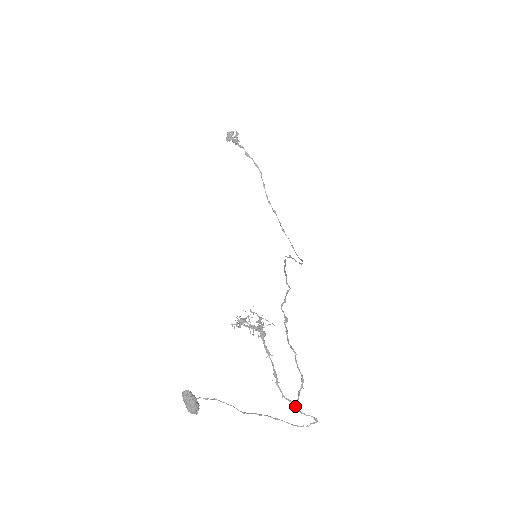
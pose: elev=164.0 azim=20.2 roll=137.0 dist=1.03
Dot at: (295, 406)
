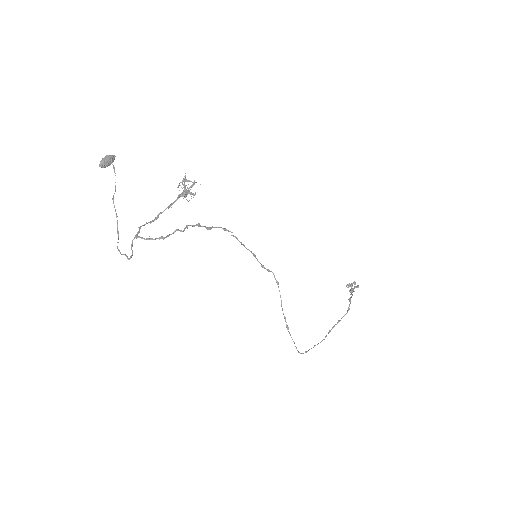
Dot at: (136, 236)
